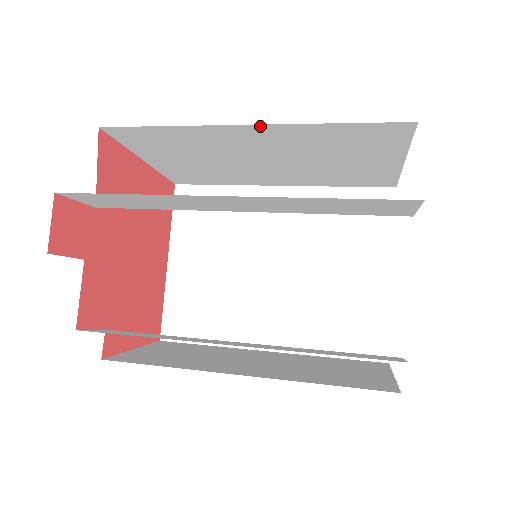
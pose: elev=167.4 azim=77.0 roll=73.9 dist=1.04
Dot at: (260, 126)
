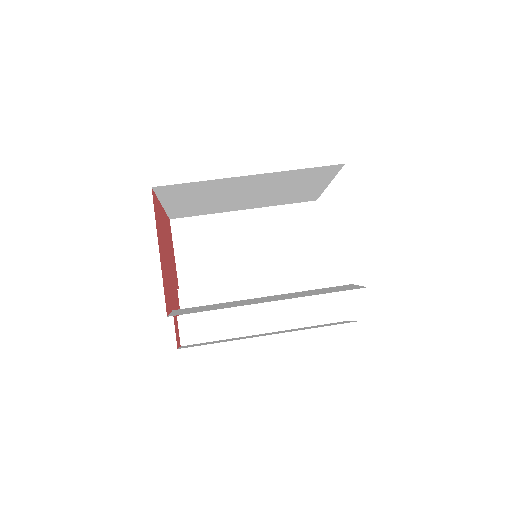
Dot at: occluded
